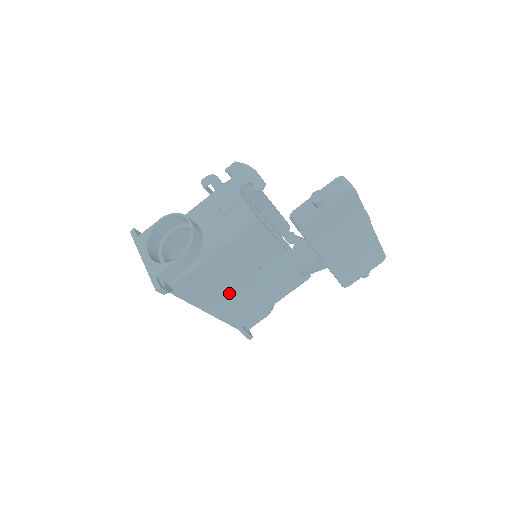
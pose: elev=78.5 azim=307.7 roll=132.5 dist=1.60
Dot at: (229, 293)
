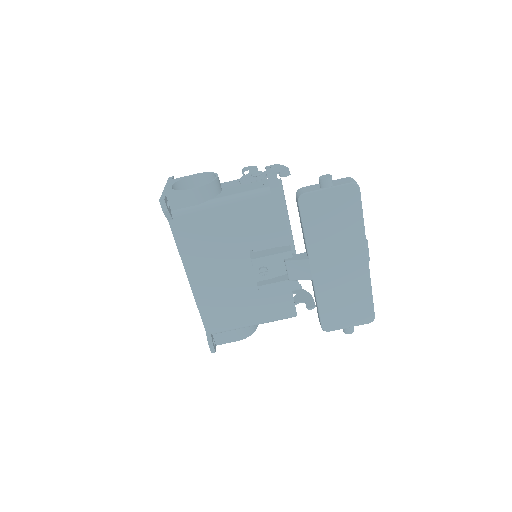
Dot at: (216, 268)
